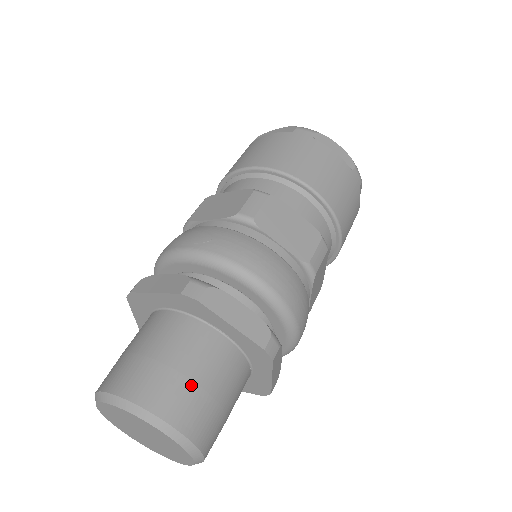
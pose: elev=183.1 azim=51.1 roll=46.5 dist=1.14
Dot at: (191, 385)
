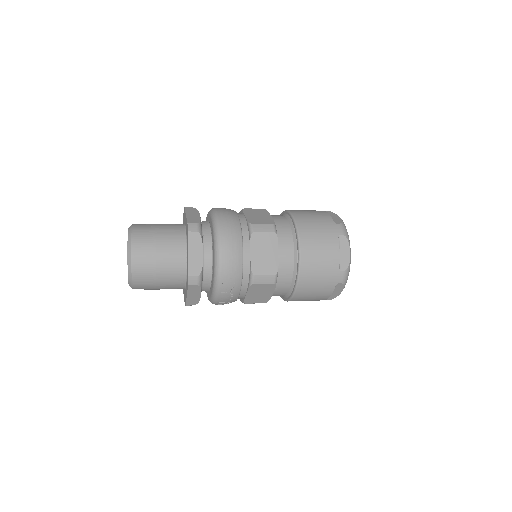
Dot at: (153, 227)
